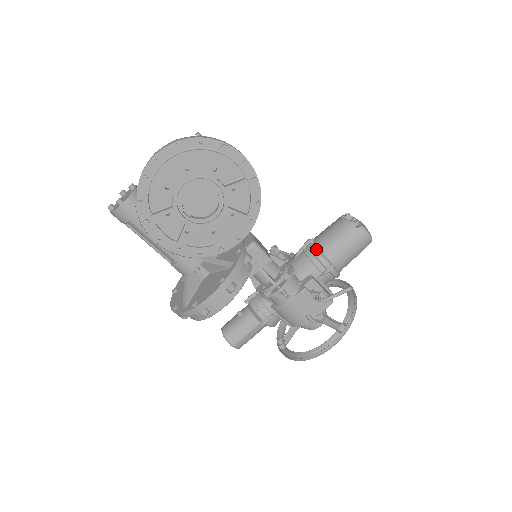
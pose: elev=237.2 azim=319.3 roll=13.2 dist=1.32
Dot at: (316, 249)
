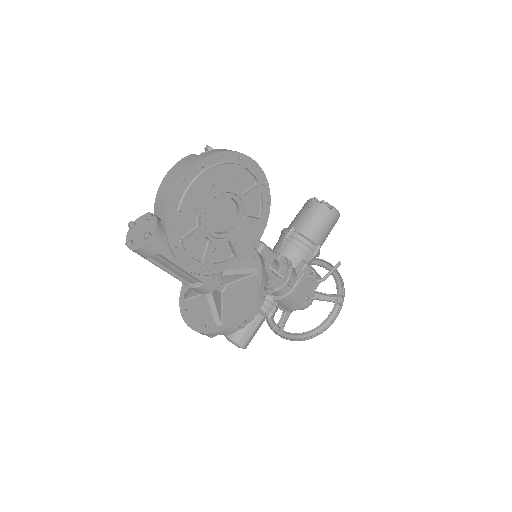
Dot at: (302, 236)
